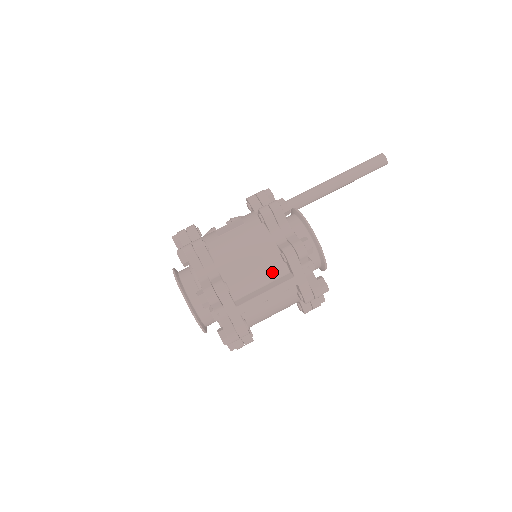
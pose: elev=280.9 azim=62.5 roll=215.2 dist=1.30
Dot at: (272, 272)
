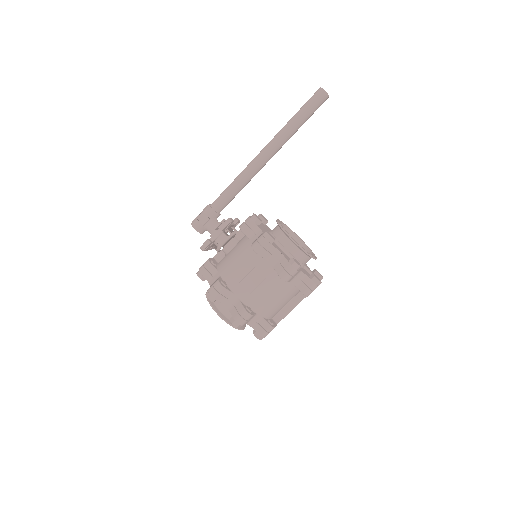
Dot at: occluded
